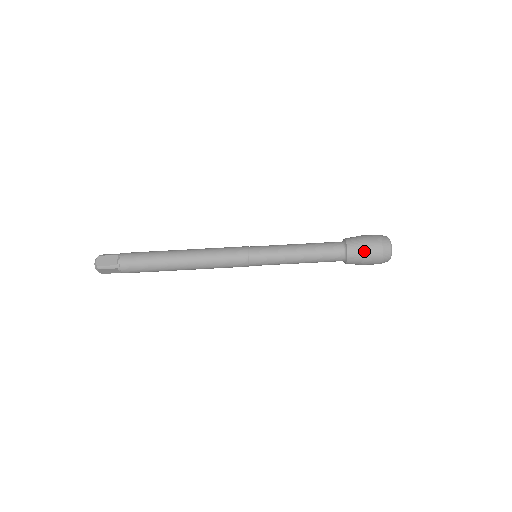
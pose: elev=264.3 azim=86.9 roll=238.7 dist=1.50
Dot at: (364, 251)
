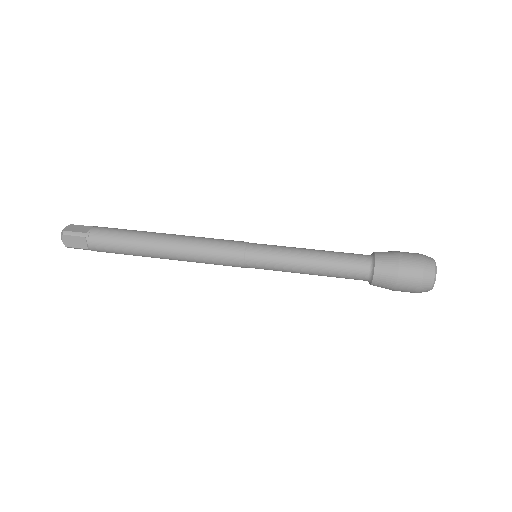
Dot at: (398, 261)
